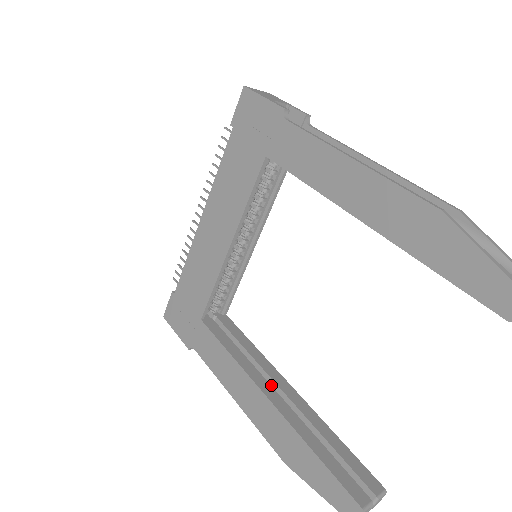
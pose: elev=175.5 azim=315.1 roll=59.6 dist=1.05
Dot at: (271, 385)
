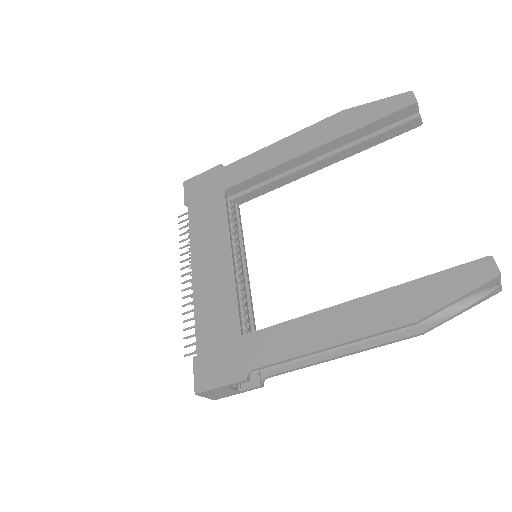
Dot at: occluded
